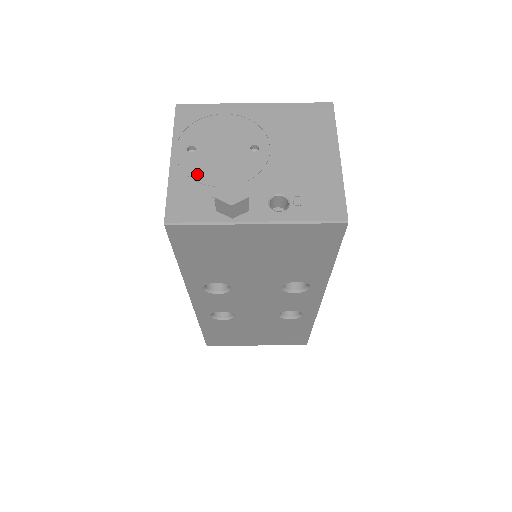
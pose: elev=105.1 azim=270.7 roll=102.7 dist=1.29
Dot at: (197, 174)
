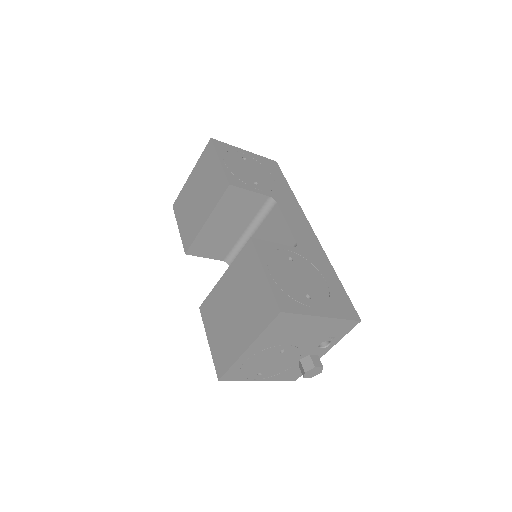
Dot at: (279, 372)
